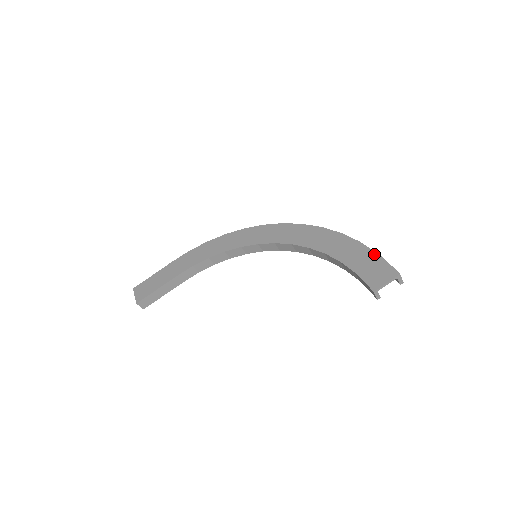
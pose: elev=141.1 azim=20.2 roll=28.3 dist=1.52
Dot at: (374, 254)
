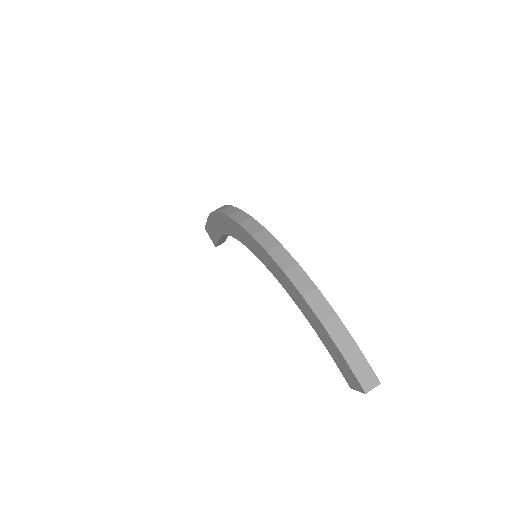
Dot at: (338, 351)
